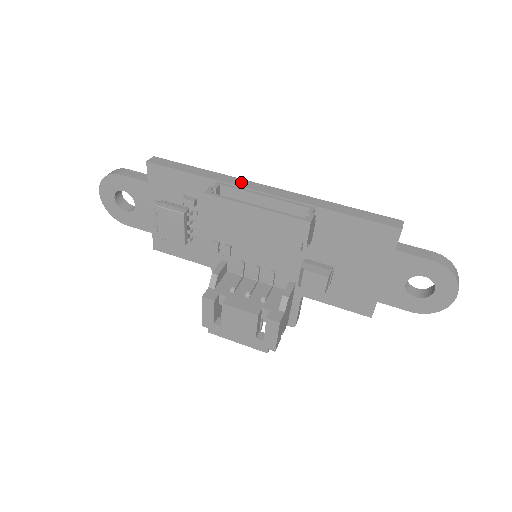
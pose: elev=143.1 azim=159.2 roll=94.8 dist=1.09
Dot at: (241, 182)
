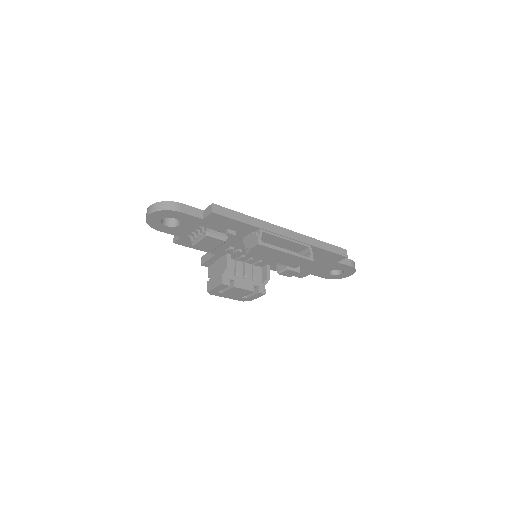
Dot at: (272, 228)
